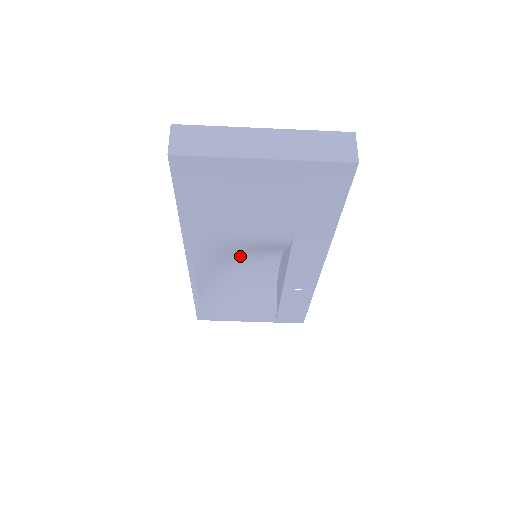
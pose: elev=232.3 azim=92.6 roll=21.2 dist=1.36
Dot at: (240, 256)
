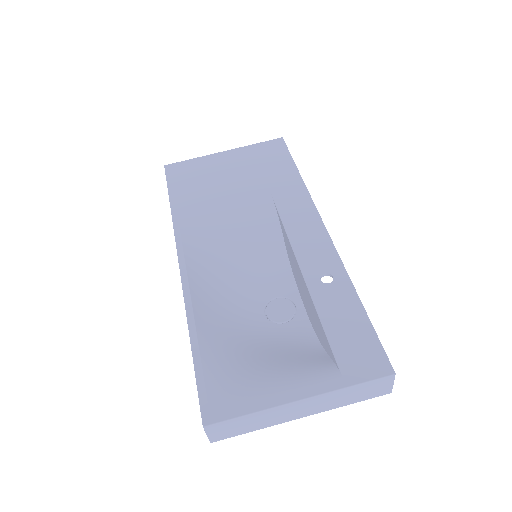
Dot at: (244, 281)
